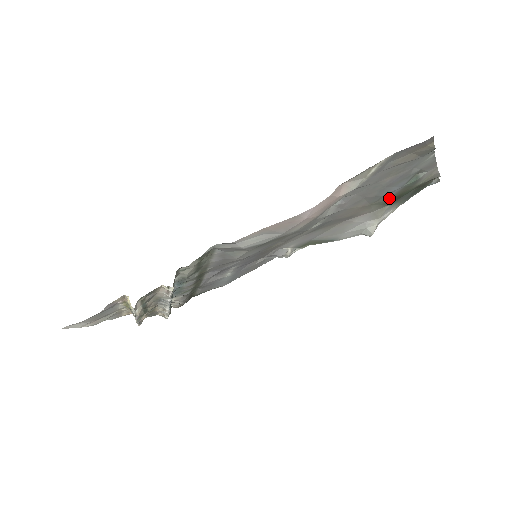
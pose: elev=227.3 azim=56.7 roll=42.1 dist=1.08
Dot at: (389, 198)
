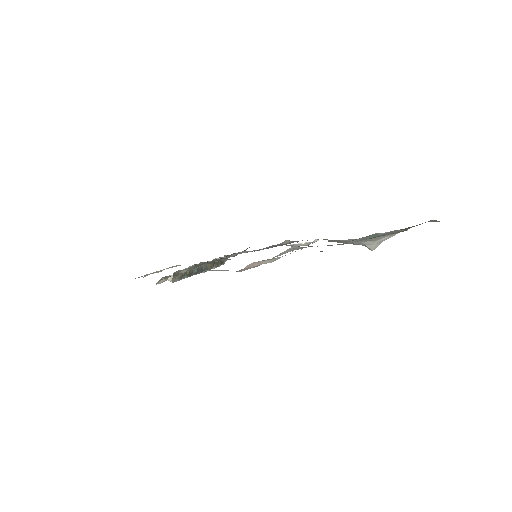
Dot at: occluded
